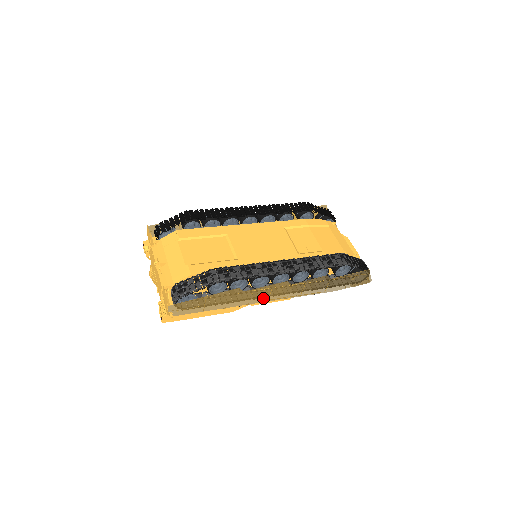
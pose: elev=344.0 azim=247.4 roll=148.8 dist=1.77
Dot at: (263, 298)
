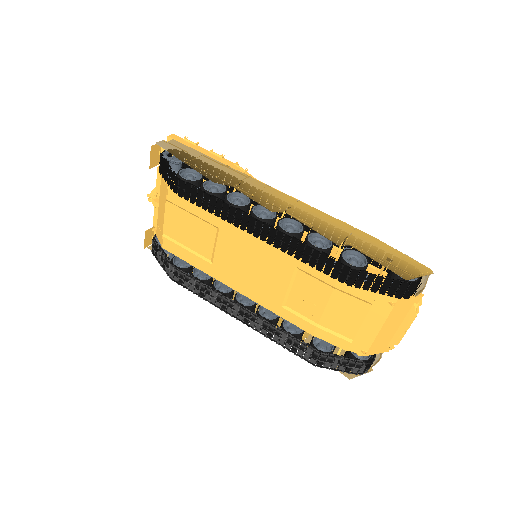
Dot at: occluded
